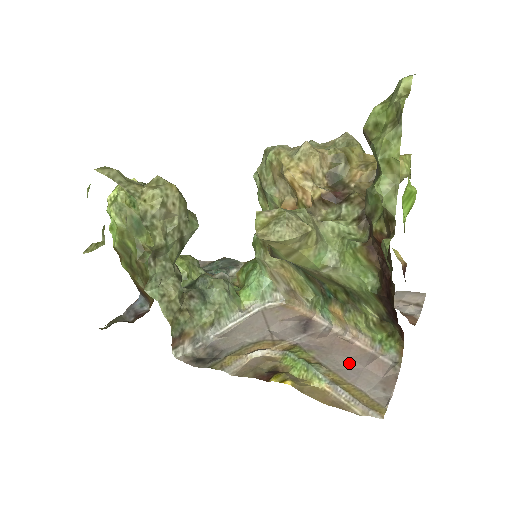
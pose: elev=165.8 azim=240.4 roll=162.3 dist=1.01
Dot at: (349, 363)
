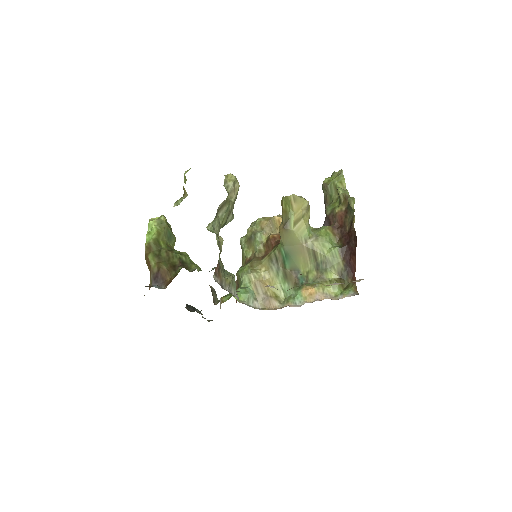
Dot at: occluded
